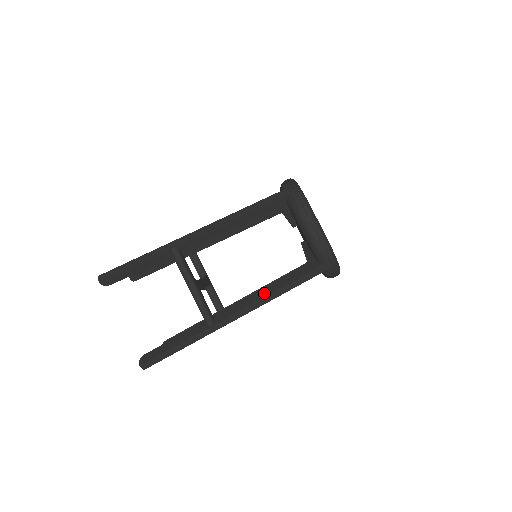
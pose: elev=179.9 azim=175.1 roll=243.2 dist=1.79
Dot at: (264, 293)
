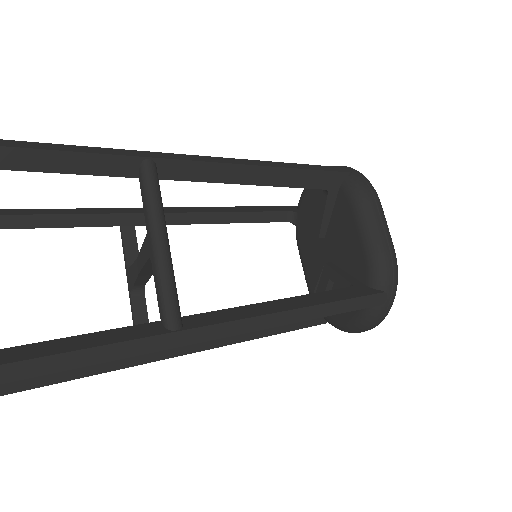
Dot at: (286, 305)
